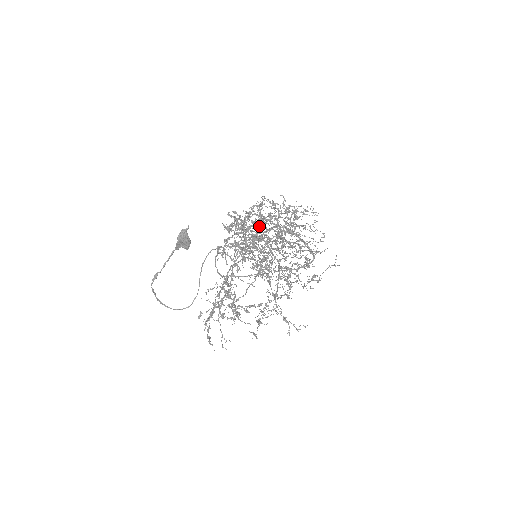
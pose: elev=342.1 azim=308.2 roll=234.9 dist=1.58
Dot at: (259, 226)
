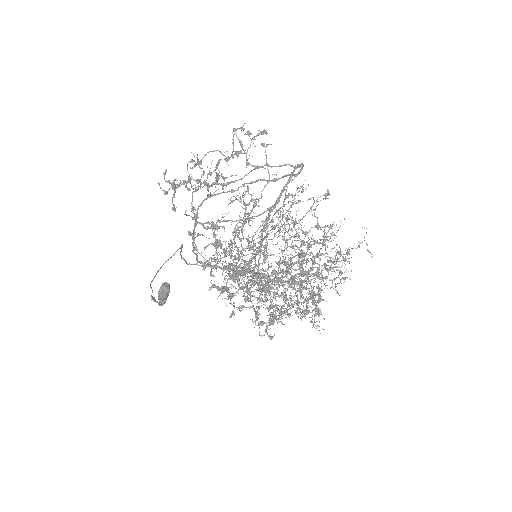
Dot at: occluded
